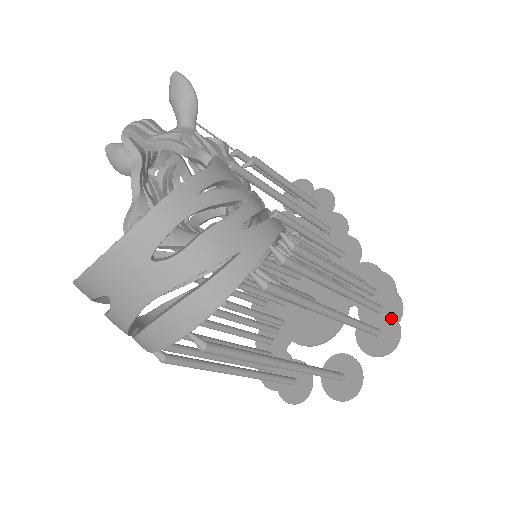
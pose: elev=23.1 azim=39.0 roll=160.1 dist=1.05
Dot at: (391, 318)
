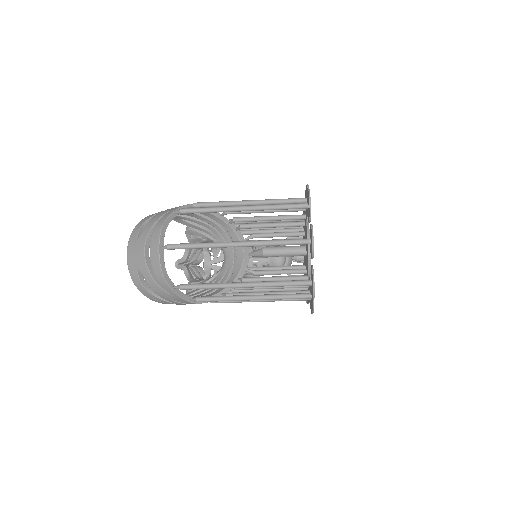
Dot at: (307, 194)
